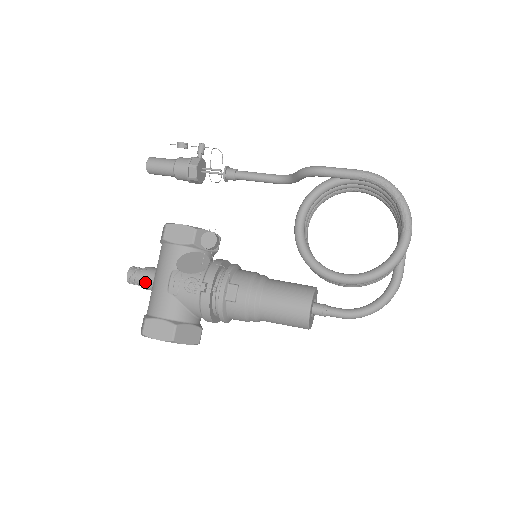
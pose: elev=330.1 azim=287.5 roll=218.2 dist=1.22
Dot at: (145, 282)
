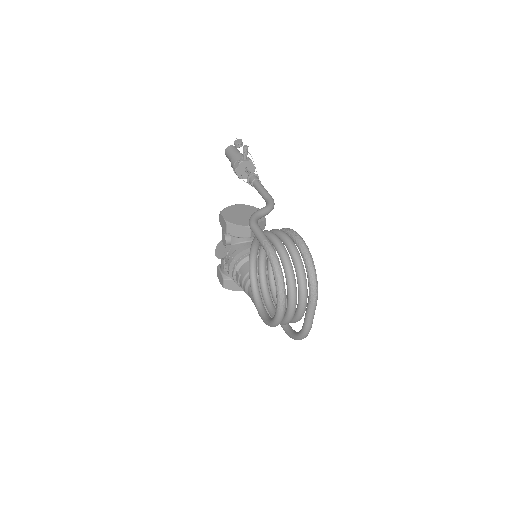
Dot at: occluded
